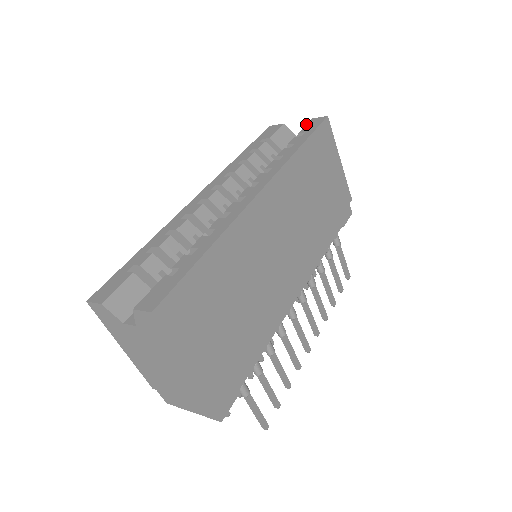
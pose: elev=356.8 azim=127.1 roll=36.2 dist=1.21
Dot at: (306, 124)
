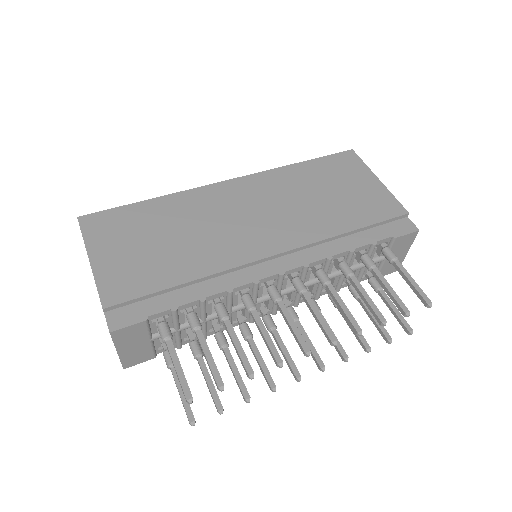
Dot at: occluded
